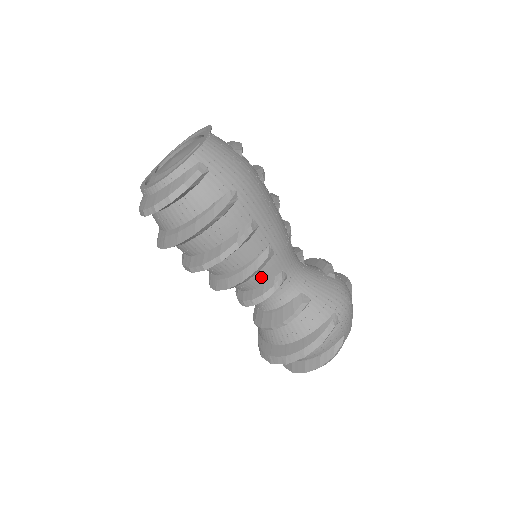
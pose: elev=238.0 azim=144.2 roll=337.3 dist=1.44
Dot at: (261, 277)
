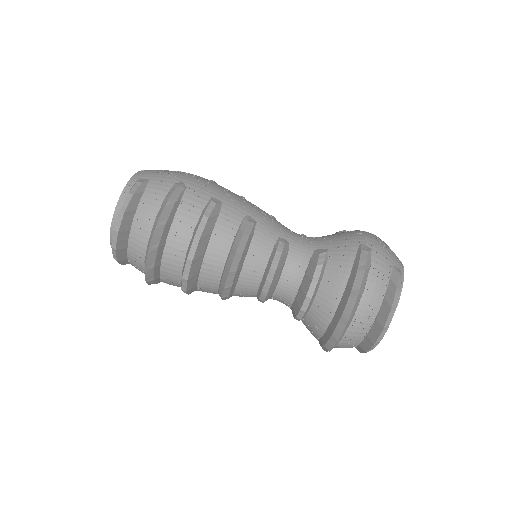
Dot at: (259, 251)
